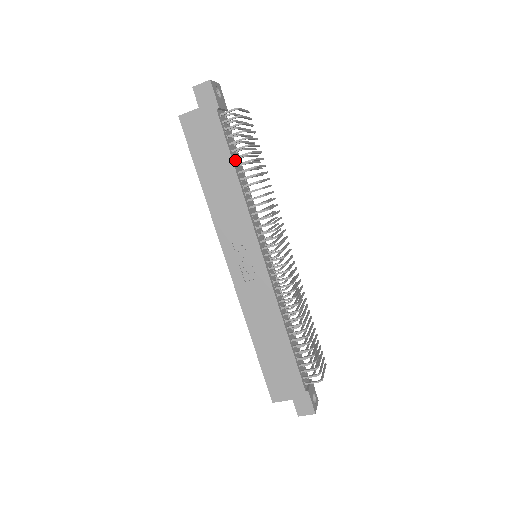
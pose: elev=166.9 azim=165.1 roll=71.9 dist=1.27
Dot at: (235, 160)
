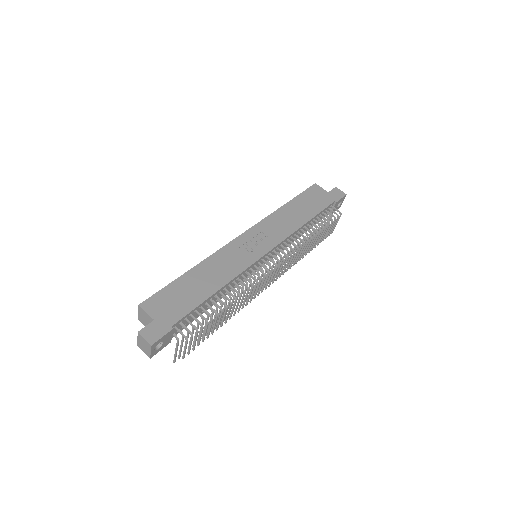
Dot at: (312, 221)
